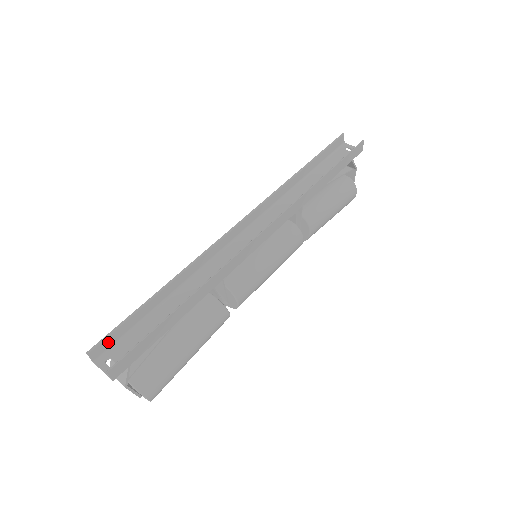
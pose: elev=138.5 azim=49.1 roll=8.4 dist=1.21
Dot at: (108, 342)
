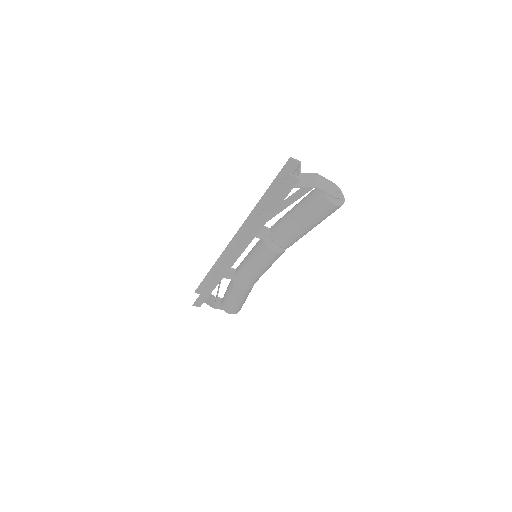
Dot at: (201, 289)
